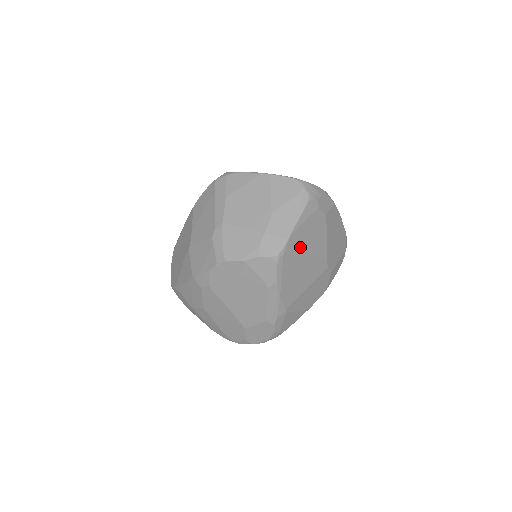
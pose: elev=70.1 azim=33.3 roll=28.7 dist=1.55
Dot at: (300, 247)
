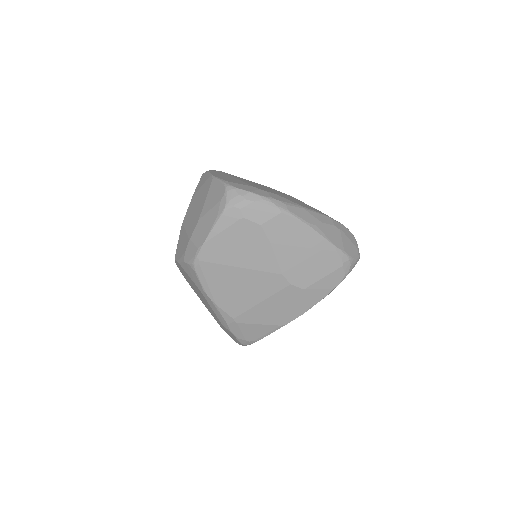
Dot at: (225, 258)
